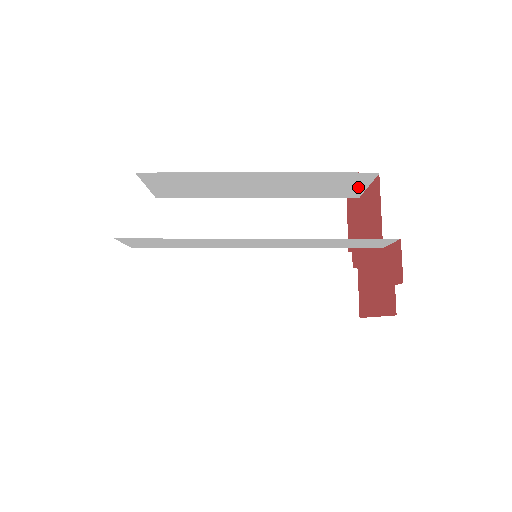
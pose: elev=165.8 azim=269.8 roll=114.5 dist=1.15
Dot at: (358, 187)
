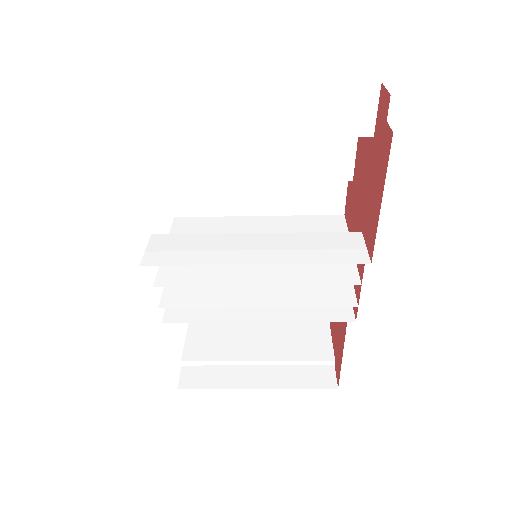
Dot at: (348, 149)
